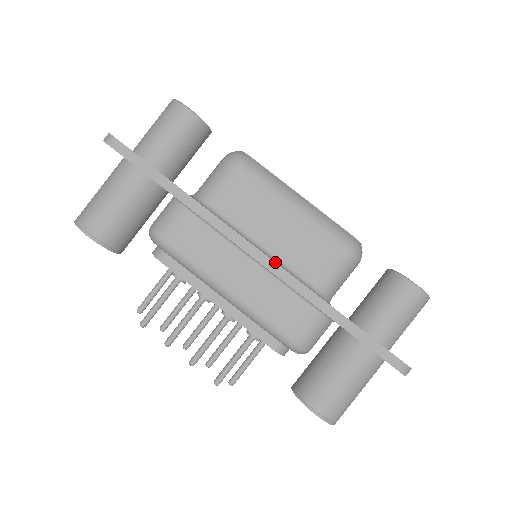
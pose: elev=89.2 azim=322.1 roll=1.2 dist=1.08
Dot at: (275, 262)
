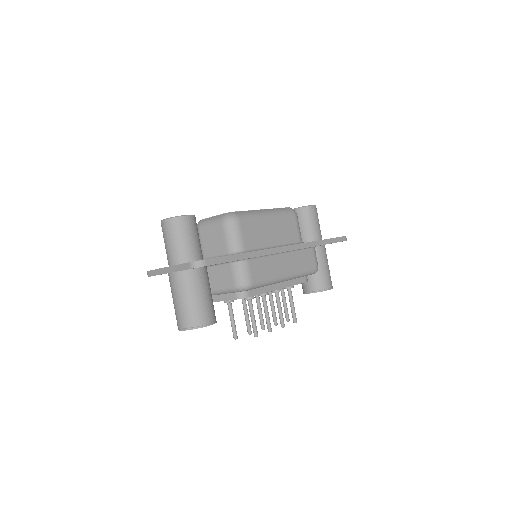
Dot at: (293, 245)
